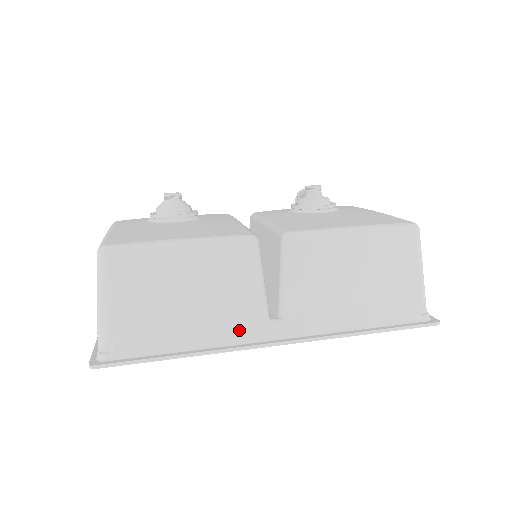
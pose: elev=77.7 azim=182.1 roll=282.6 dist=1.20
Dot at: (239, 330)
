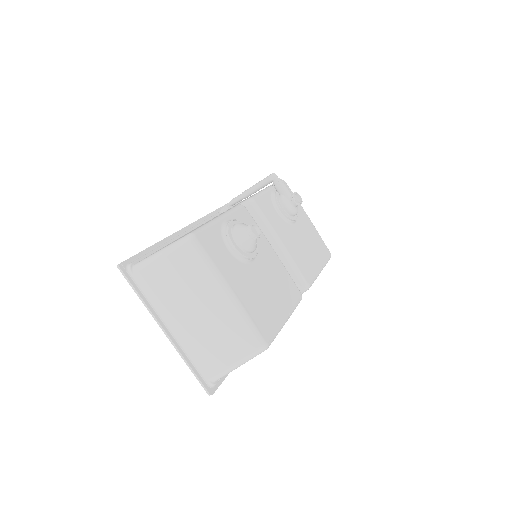
Dot at: occluded
